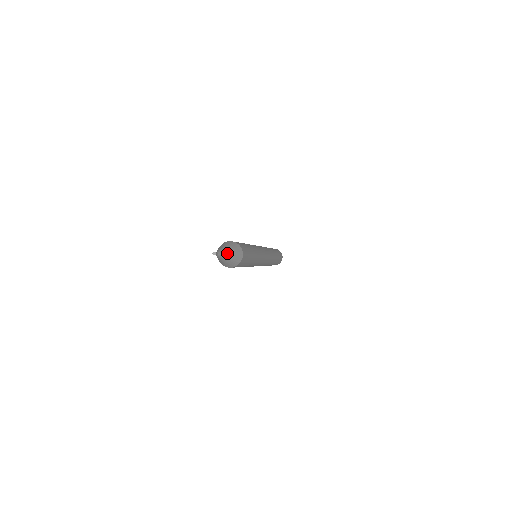
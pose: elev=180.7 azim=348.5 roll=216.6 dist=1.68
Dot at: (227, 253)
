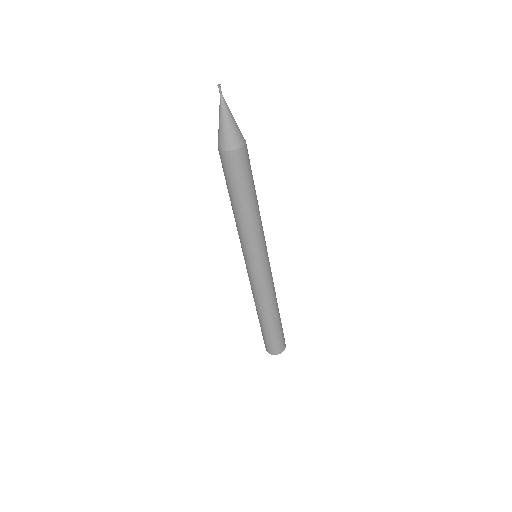
Dot at: (229, 114)
